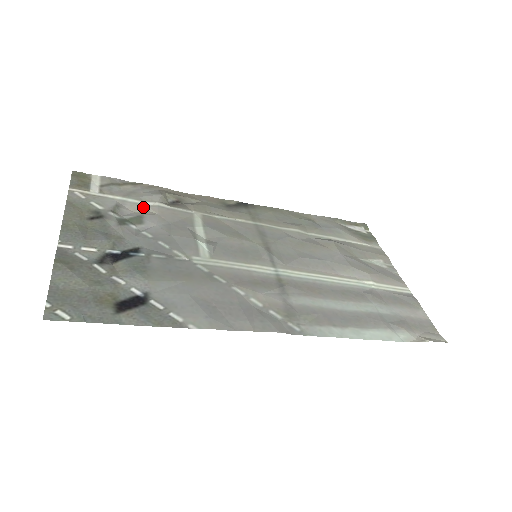
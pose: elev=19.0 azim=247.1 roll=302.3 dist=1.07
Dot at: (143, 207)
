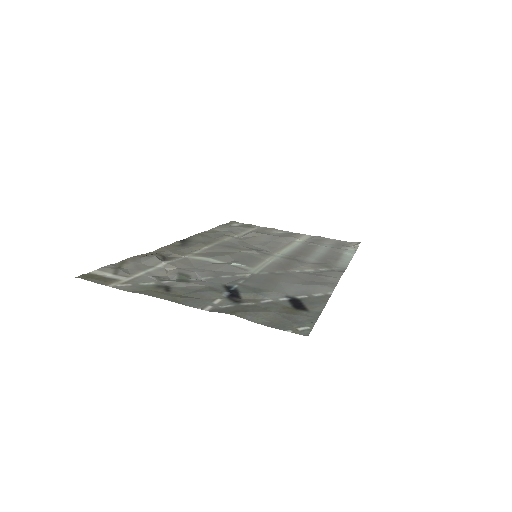
Dot at: (163, 270)
